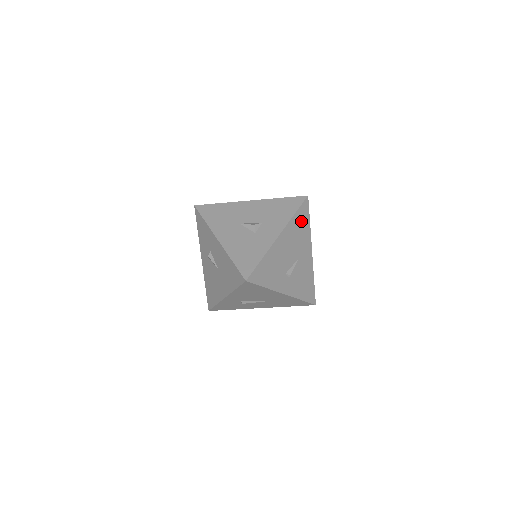
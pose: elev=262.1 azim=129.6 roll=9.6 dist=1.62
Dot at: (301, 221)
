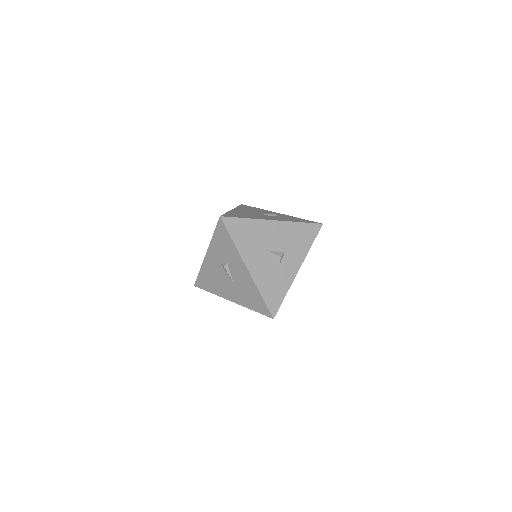
Dot at: occluded
